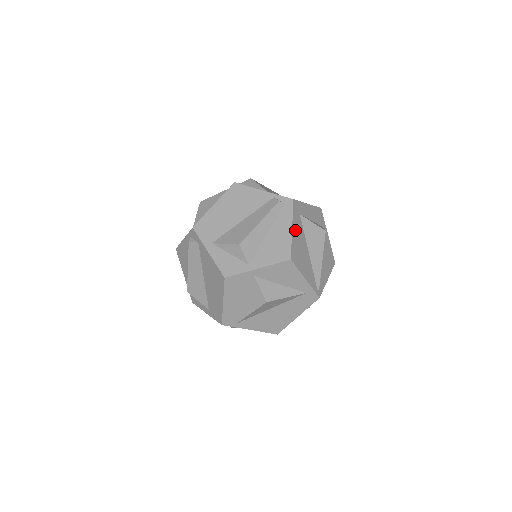
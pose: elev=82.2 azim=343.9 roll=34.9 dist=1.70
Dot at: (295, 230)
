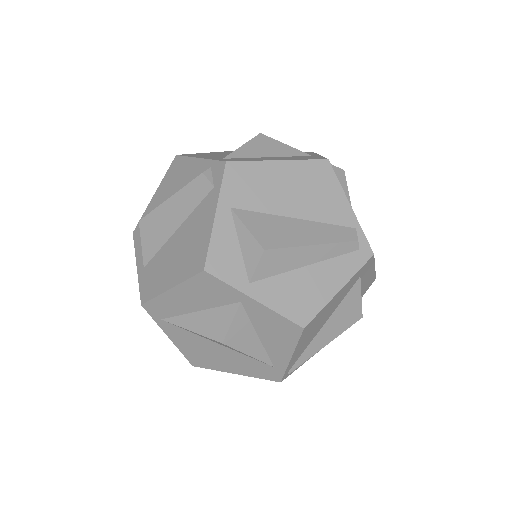
Dot at: (340, 293)
